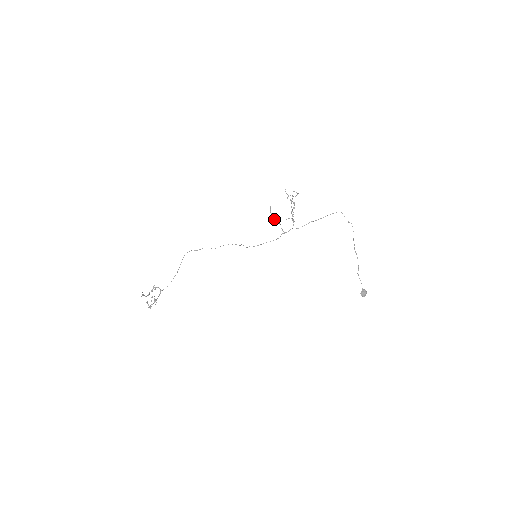
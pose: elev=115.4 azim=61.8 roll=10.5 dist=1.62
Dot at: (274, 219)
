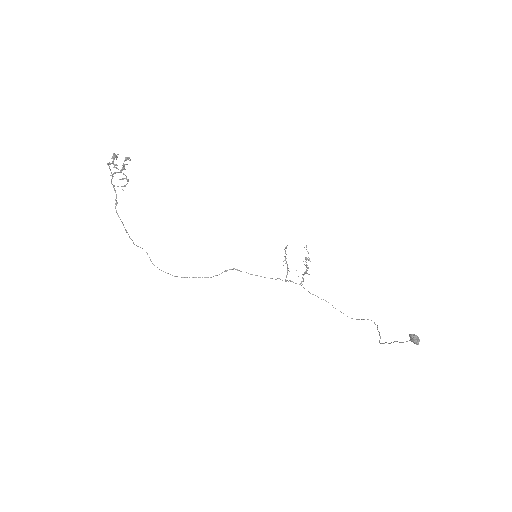
Dot at: (285, 258)
